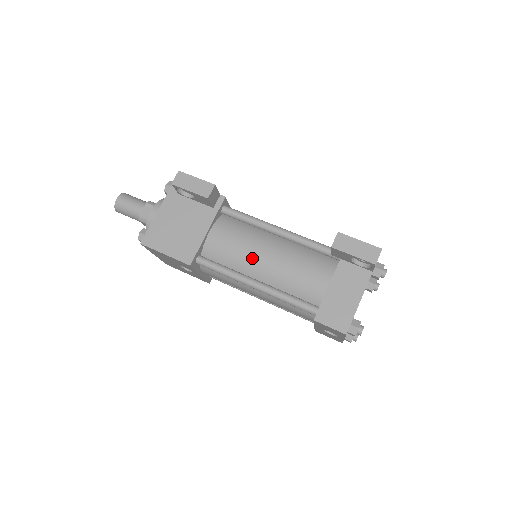
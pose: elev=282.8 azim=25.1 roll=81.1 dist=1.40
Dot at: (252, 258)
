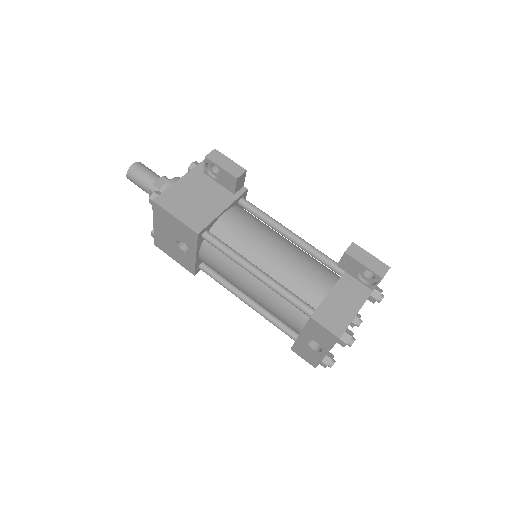
Dot at: (260, 247)
